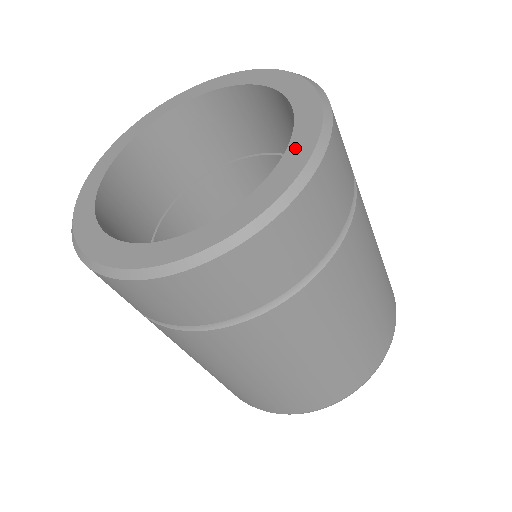
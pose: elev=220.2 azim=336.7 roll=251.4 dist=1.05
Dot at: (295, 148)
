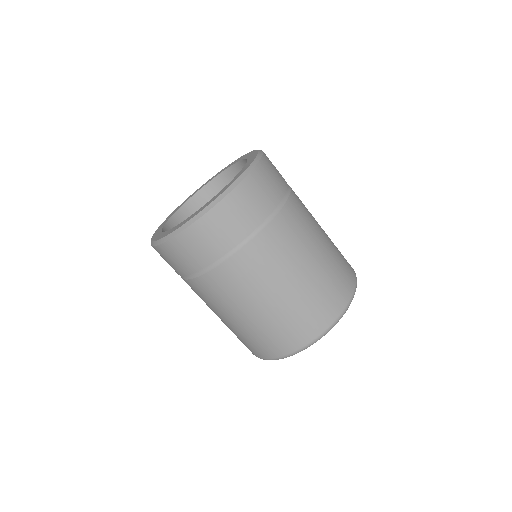
Dot at: (204, 206)
